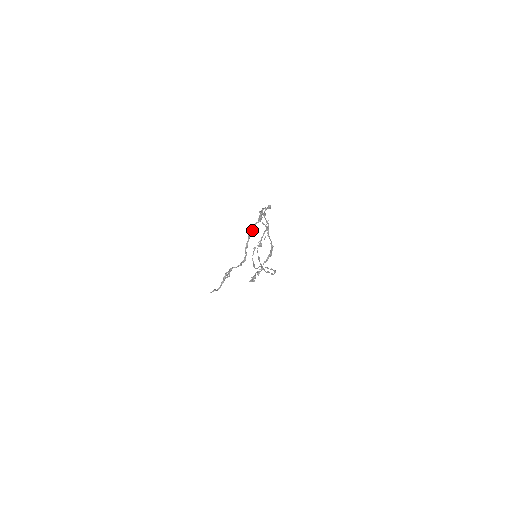
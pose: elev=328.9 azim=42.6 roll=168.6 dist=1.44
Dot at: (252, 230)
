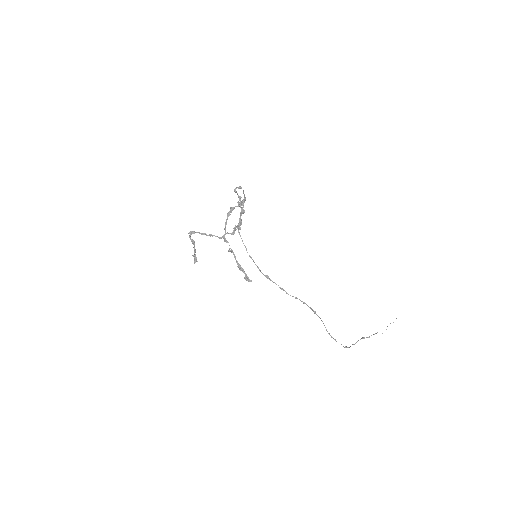
Dot at: (231, 211)
